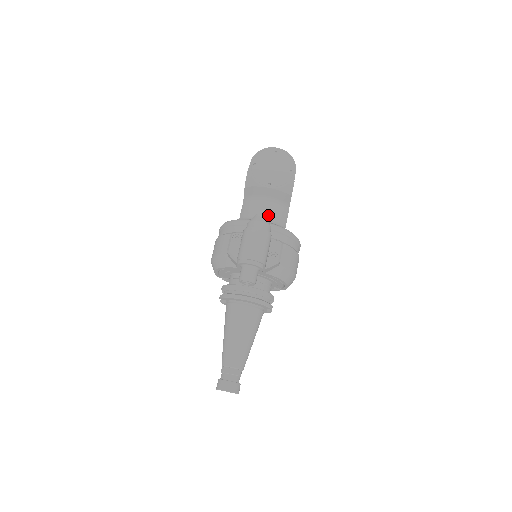
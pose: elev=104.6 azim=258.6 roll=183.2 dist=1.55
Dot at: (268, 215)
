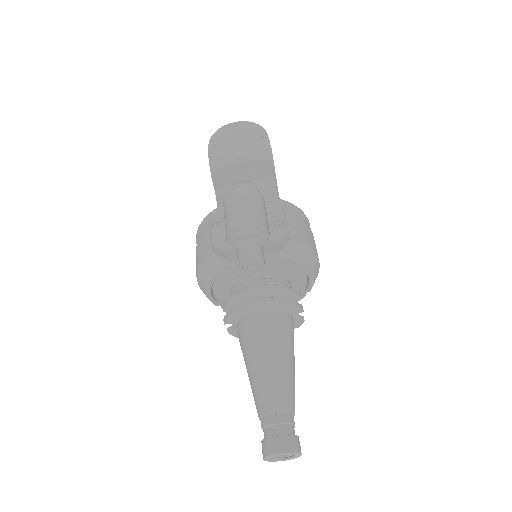
Dot at: occluded
